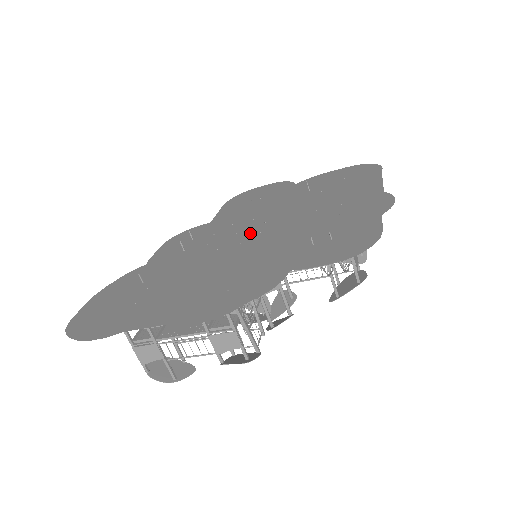
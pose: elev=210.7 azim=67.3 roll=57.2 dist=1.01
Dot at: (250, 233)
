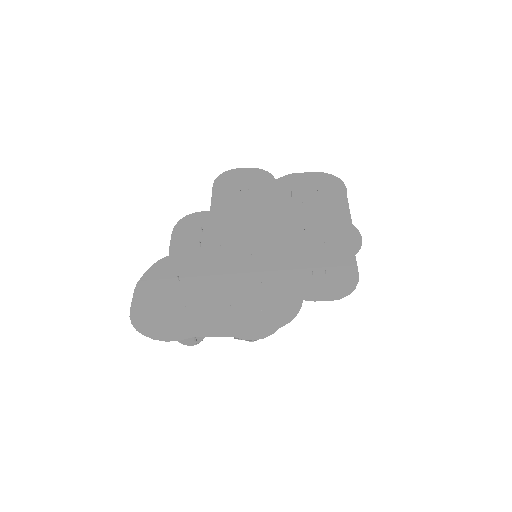
Dot at: (256, 242)
